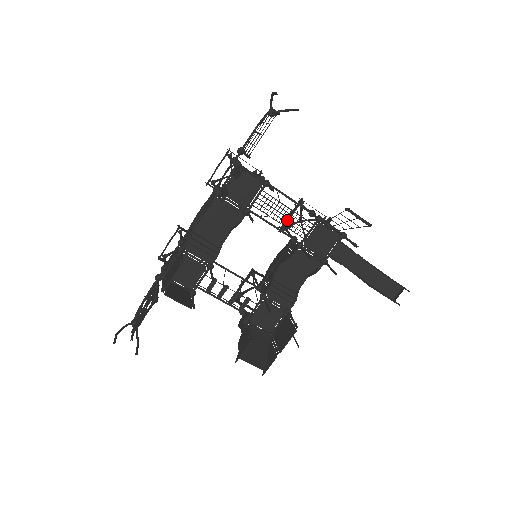
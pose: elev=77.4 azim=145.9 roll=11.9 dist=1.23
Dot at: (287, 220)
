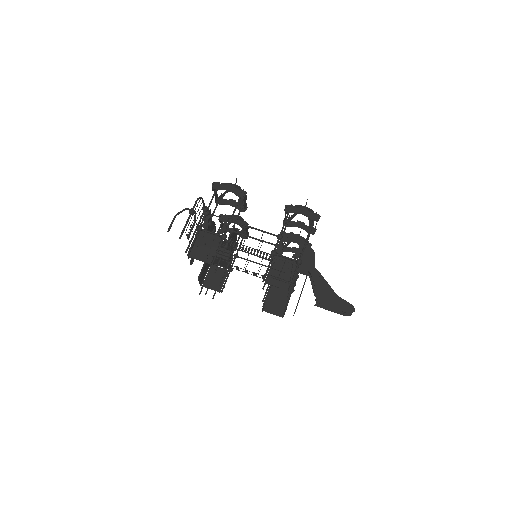
Dot at: occluded
